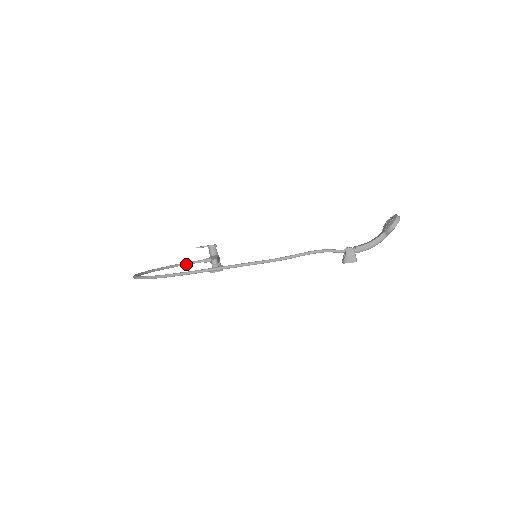
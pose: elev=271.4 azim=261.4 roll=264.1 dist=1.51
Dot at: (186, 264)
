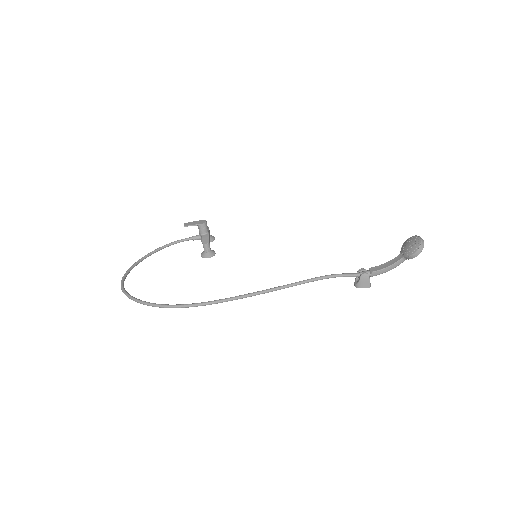
Dot at: (173, 244)
